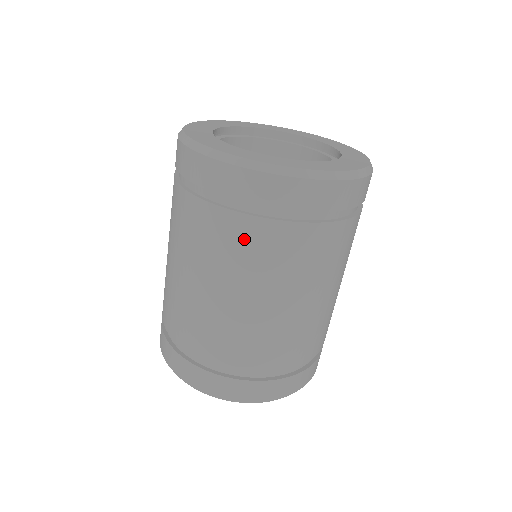
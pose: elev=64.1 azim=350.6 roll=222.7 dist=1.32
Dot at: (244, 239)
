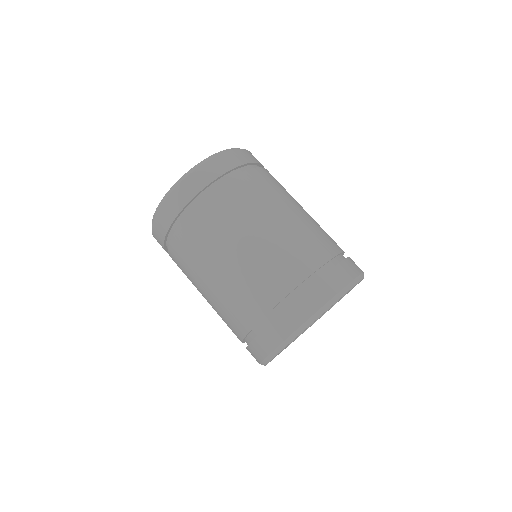
Dot at: (204, 221)
